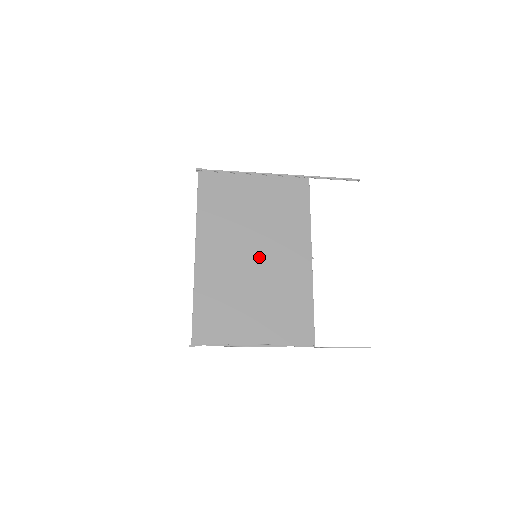
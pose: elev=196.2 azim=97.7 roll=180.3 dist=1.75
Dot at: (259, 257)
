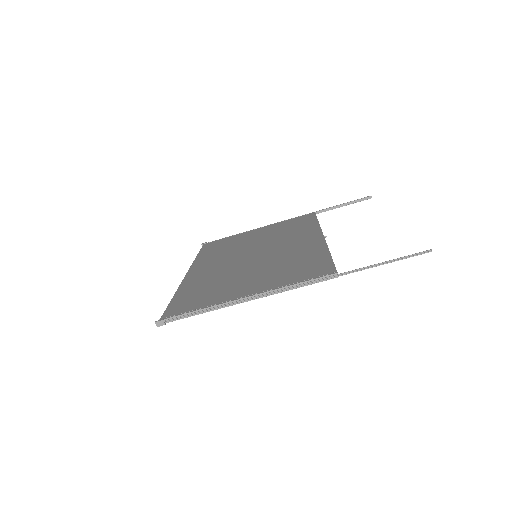
Dot at: (259, 254)
